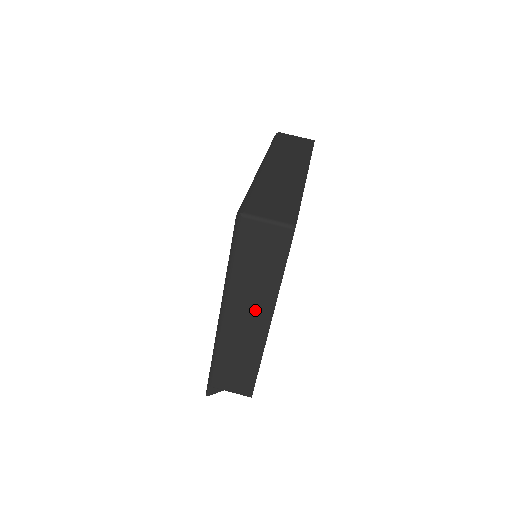
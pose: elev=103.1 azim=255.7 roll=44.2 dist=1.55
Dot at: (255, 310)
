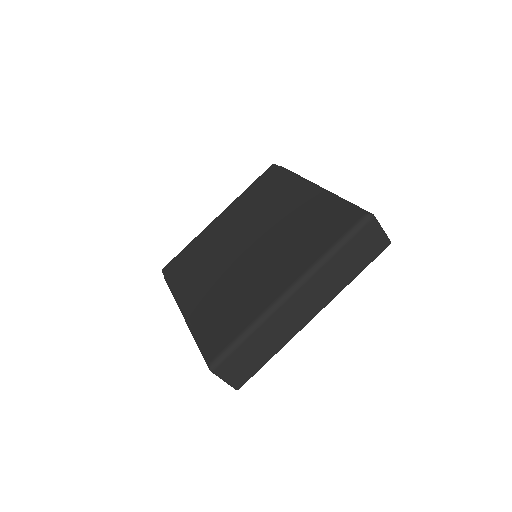
Dot at: occluded
